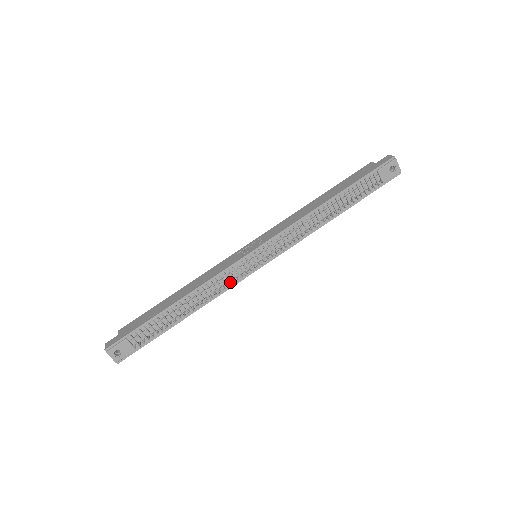
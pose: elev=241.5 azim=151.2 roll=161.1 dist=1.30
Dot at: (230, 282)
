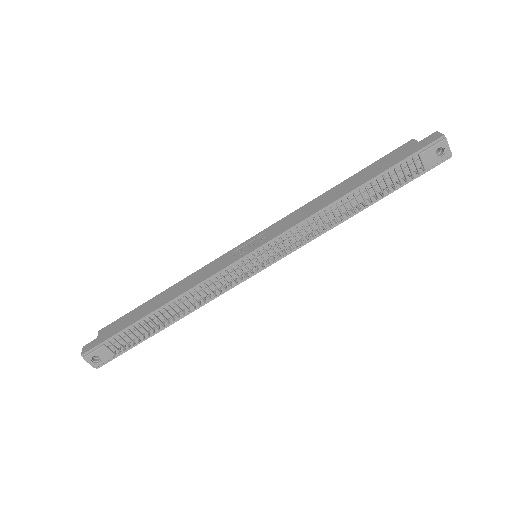
Dot at: (223, 287)
